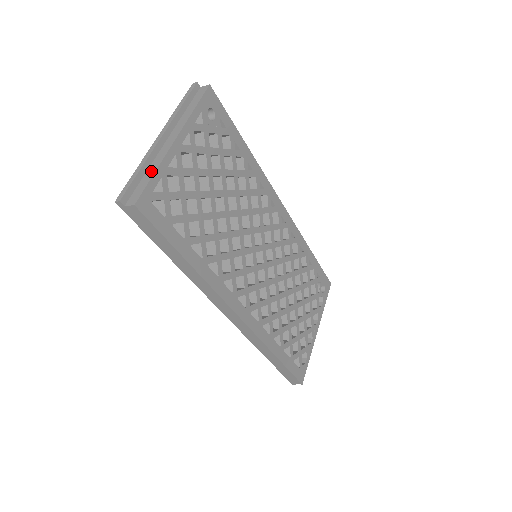
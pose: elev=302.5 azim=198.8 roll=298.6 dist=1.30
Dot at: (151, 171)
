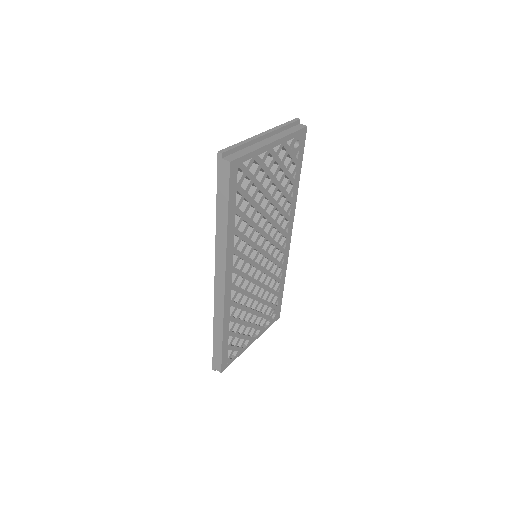
Dot at: (248, 150)
